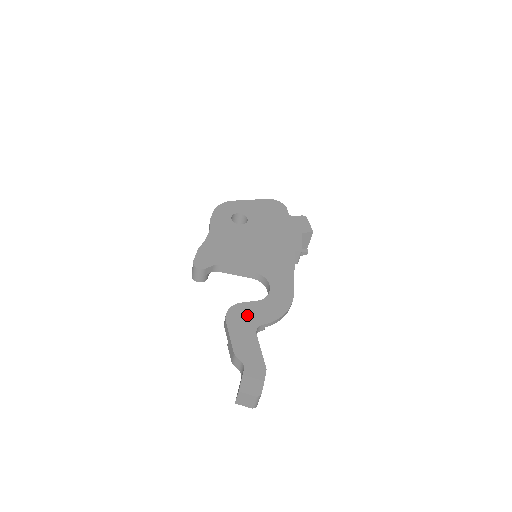
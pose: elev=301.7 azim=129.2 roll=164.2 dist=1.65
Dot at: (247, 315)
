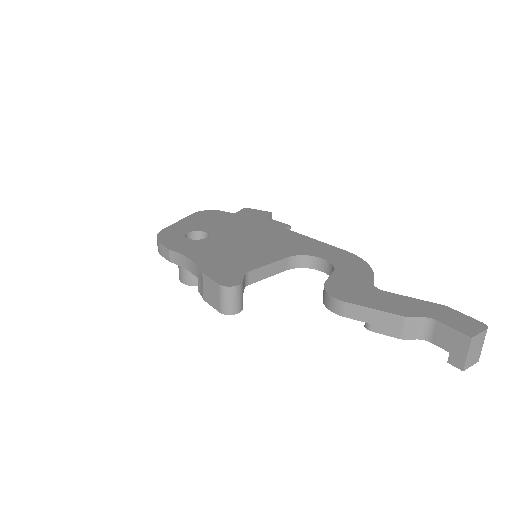
Dot at: (349, 285)
